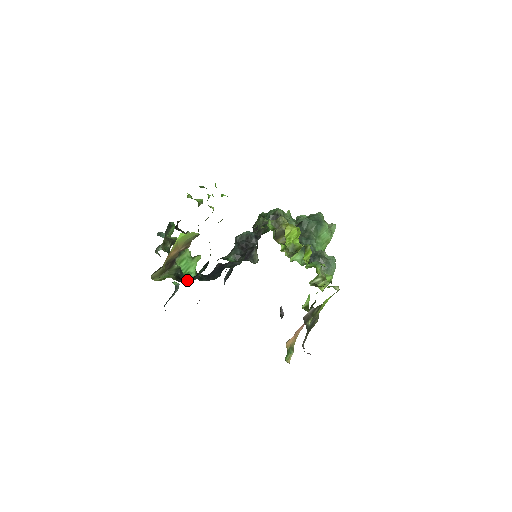
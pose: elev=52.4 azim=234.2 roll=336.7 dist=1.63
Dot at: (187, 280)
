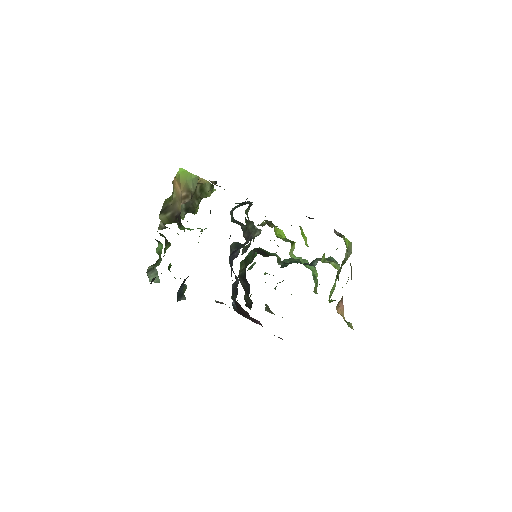
Dot at: occluded
